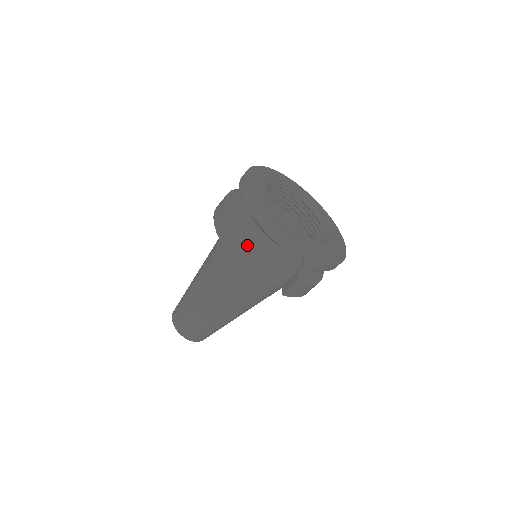
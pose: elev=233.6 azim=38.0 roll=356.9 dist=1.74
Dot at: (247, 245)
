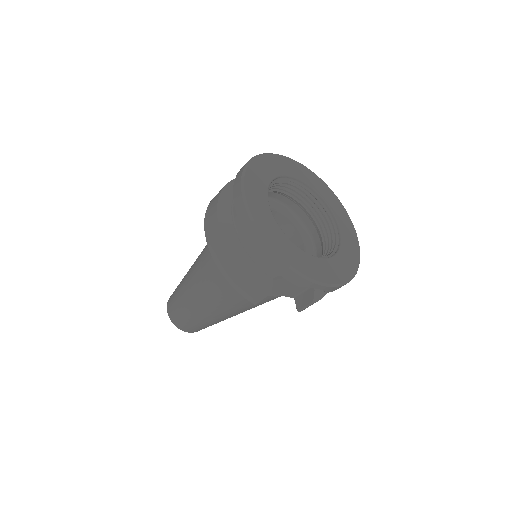
Dot at: (258, 285)
